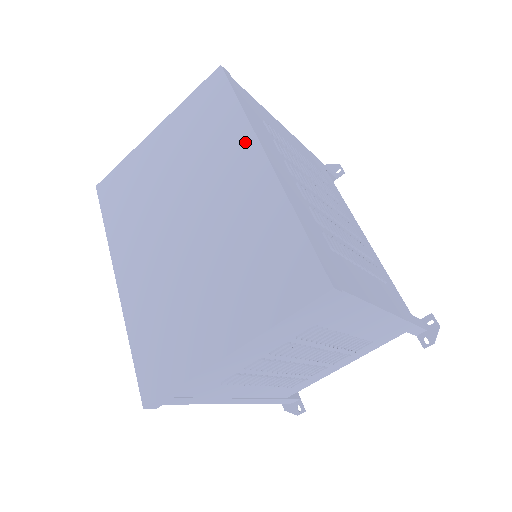
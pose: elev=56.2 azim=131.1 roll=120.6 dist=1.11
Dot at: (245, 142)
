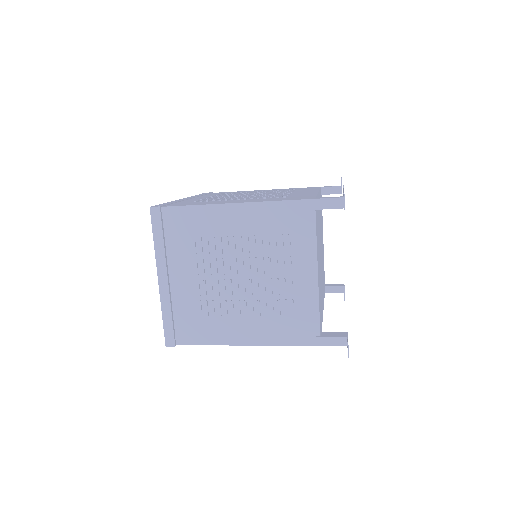
Dot at: occluded
